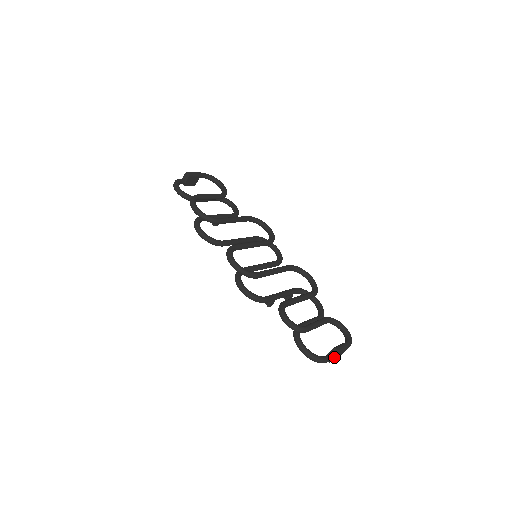
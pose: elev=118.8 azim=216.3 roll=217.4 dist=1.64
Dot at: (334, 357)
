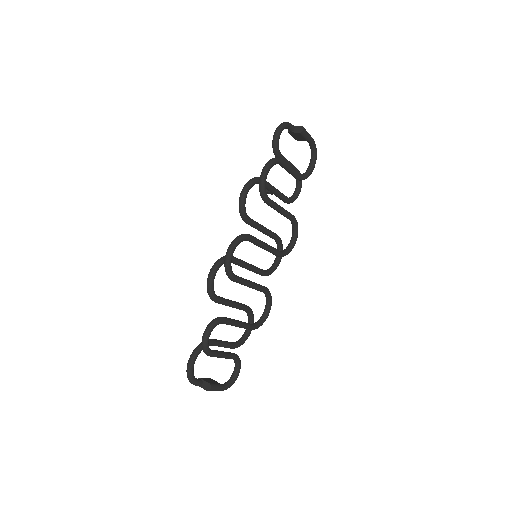
Dot at: (203, 388)
